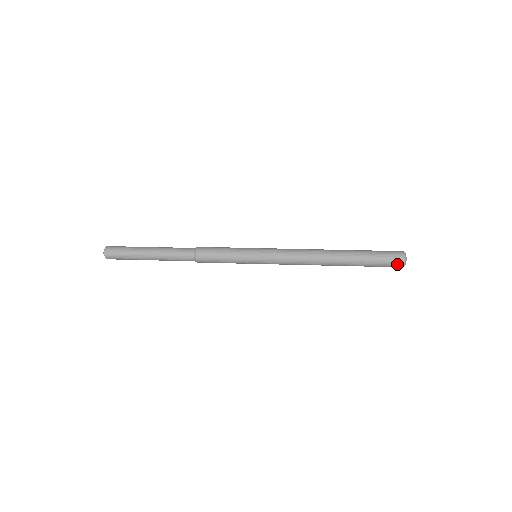
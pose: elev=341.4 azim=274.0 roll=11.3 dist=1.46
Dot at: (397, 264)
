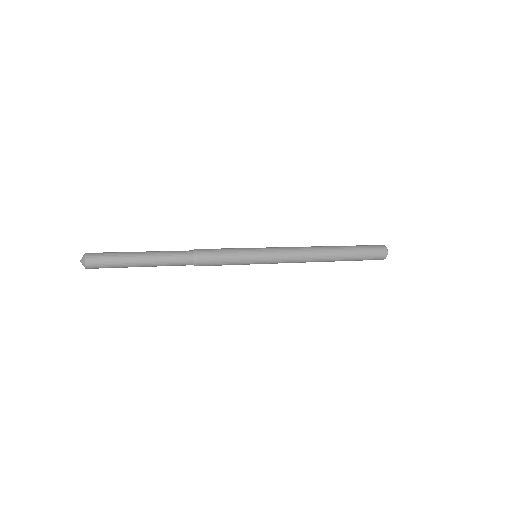
Dot at: (381, 257)
